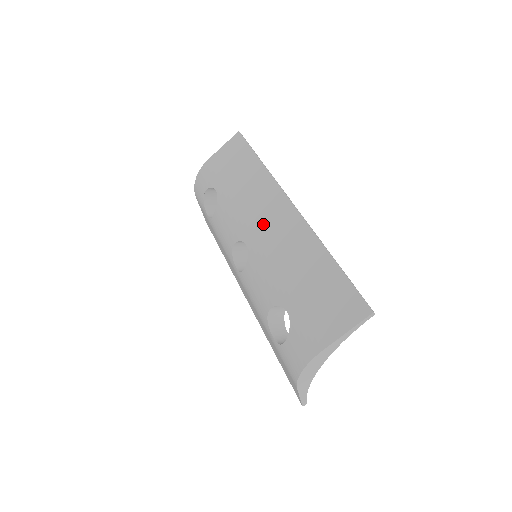
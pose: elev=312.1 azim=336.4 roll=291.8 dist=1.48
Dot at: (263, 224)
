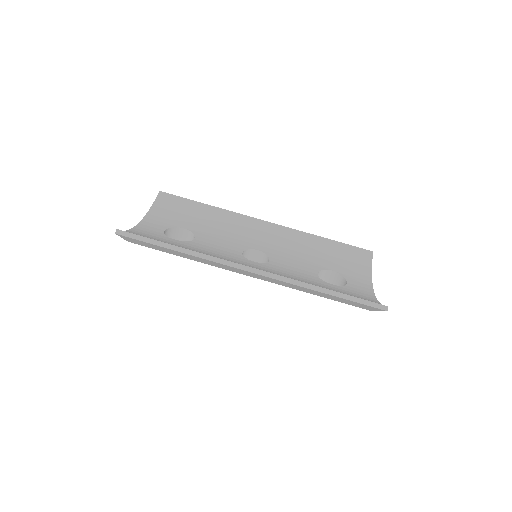
Dot at: occluded
